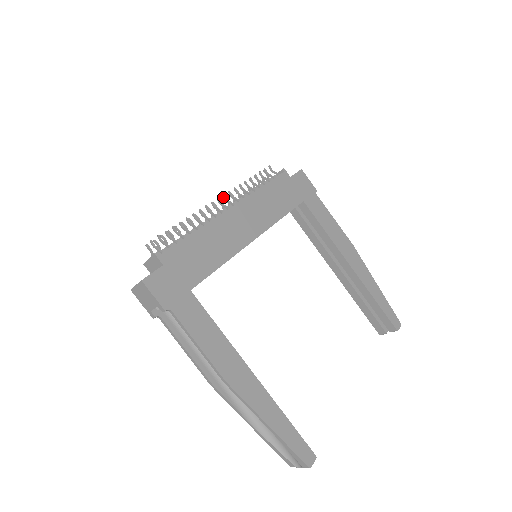
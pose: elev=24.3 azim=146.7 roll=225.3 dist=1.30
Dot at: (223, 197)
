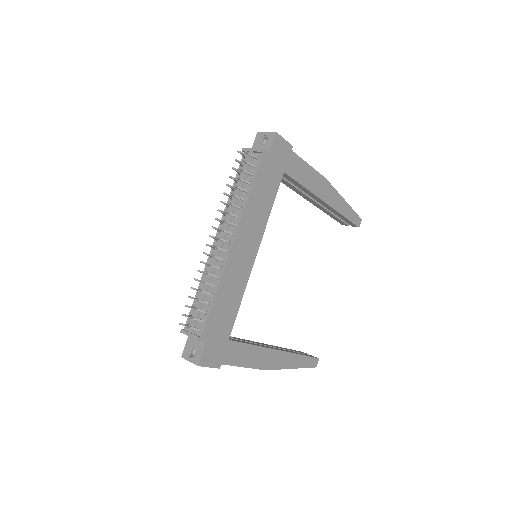
Dot at: occluded
